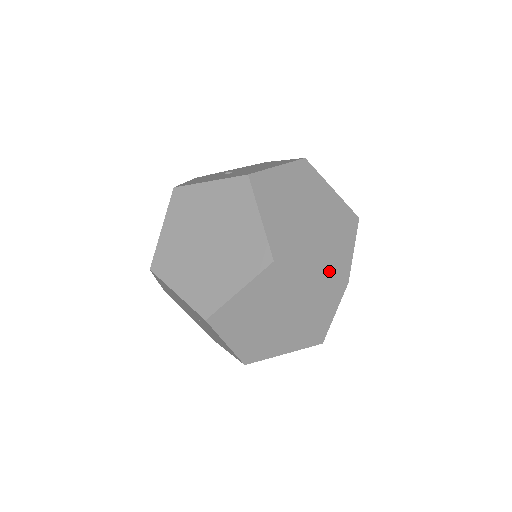
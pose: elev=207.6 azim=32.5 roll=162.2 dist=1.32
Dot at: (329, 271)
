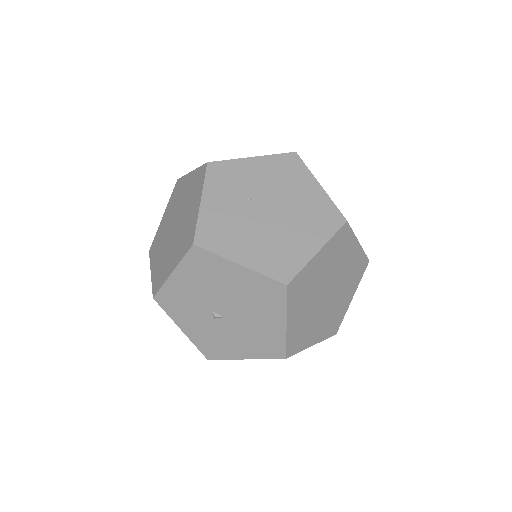
Dot at: (358, 281)
